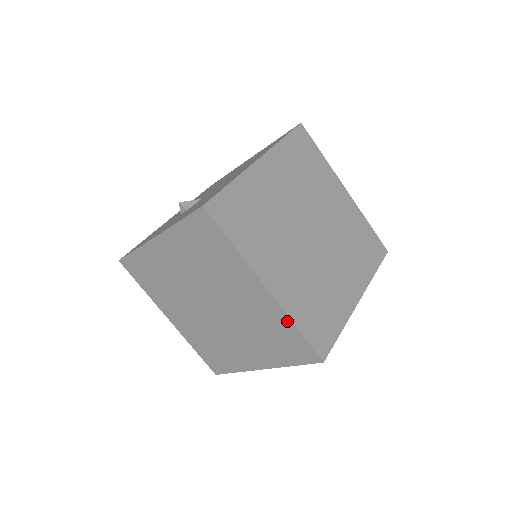
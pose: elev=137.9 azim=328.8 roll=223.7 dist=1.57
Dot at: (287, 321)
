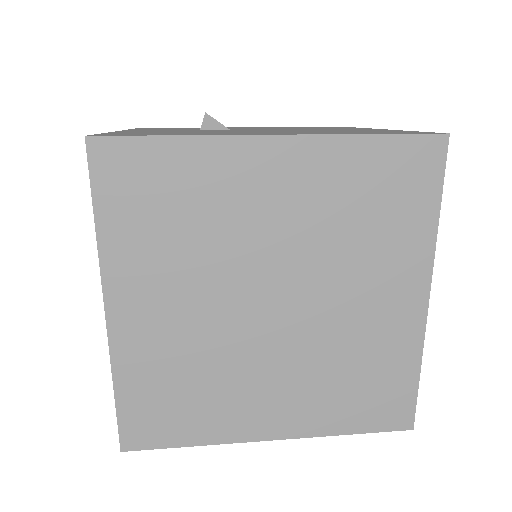
Dot at: (114, 369)
